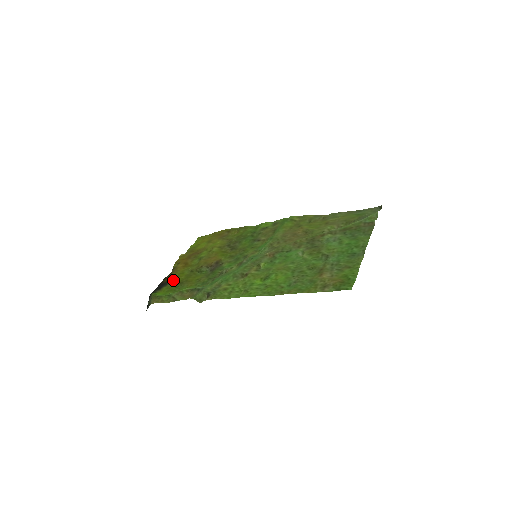
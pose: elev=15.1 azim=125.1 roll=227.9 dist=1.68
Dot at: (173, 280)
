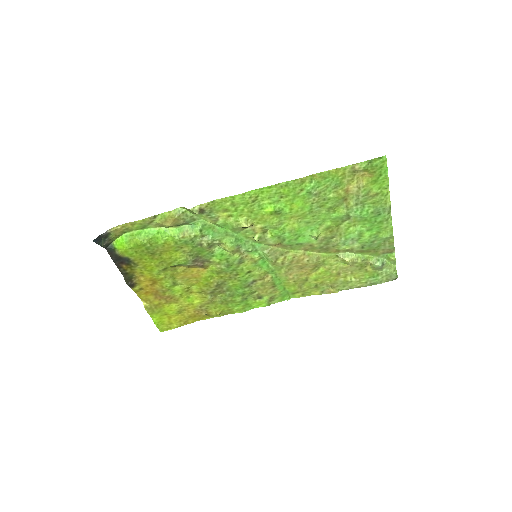
Dot at: (139, 262)
